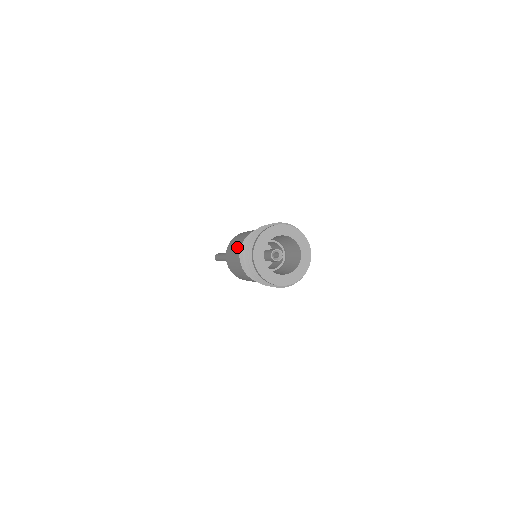
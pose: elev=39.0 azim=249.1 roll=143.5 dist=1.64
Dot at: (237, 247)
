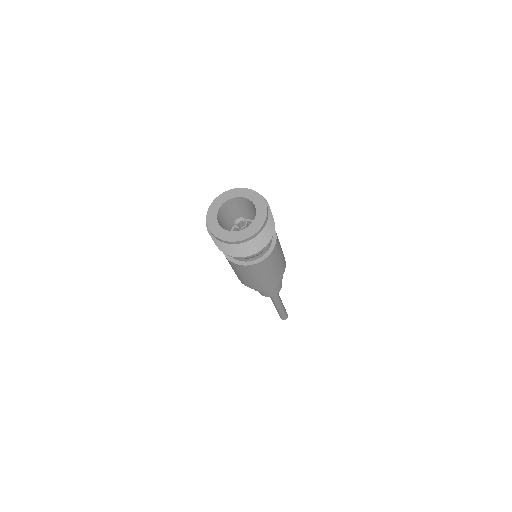
Dot at: occluded
